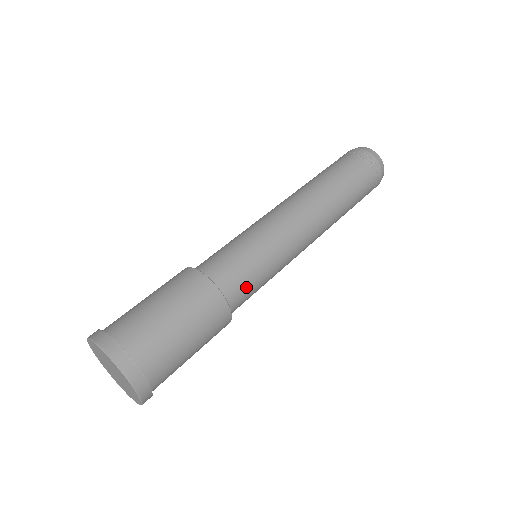
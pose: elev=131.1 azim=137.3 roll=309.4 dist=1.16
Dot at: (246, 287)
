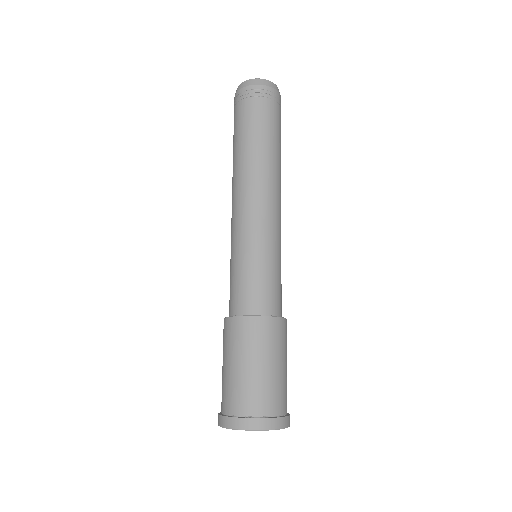
Dot at: (276, 291)
